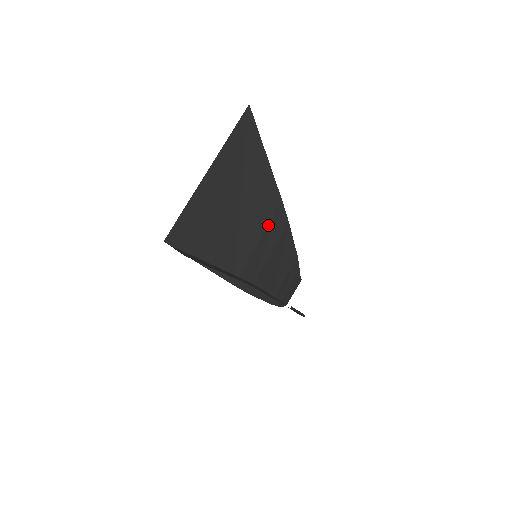
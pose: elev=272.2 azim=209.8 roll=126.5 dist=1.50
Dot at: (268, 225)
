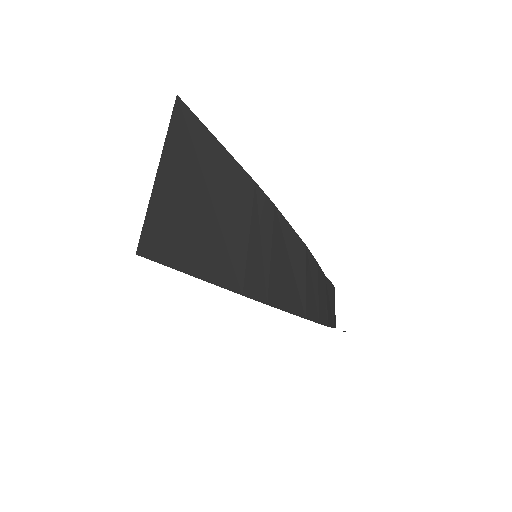
Dot at: (252, 213)
